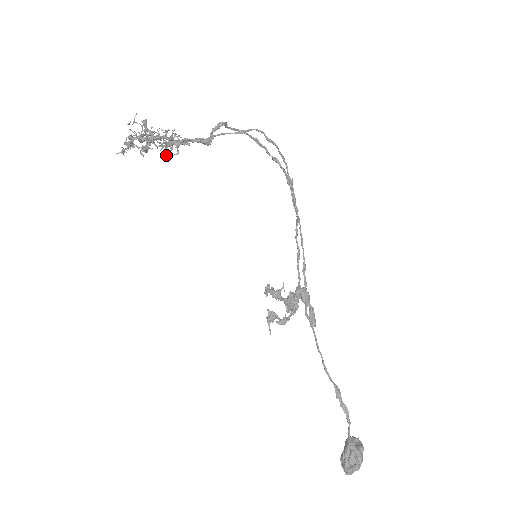
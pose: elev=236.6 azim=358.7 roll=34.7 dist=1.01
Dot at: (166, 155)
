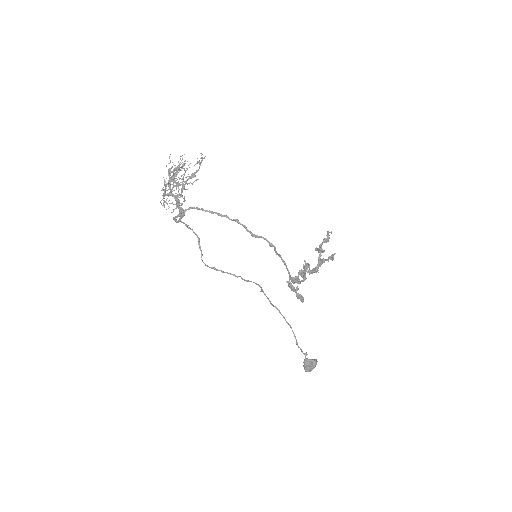
Dot at: (195, 180)
